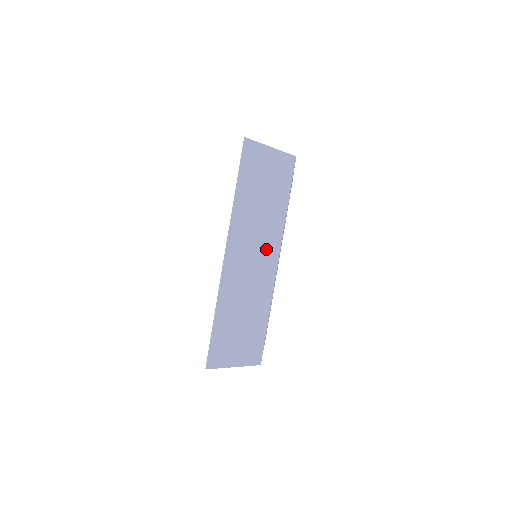
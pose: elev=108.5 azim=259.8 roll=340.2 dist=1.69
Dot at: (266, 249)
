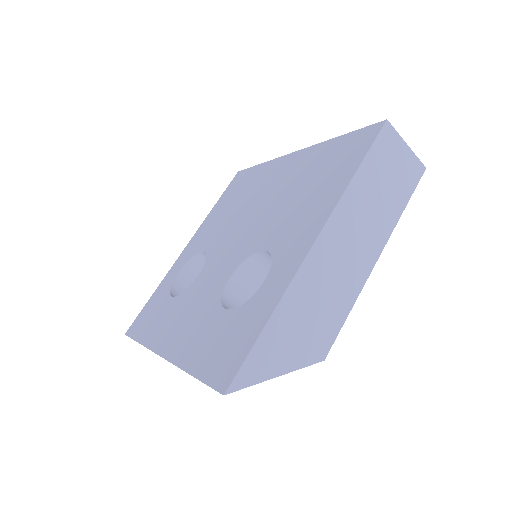
Dot at: occluded
